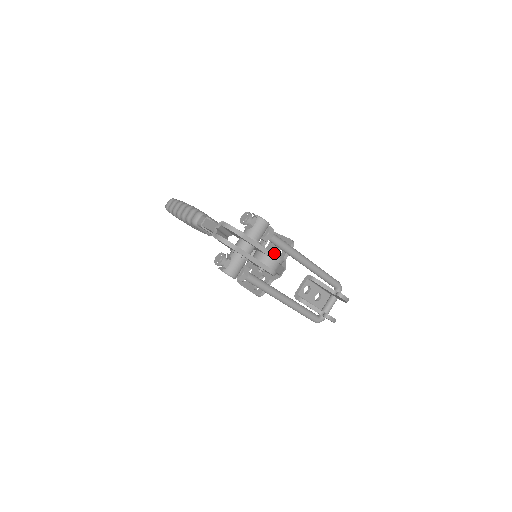
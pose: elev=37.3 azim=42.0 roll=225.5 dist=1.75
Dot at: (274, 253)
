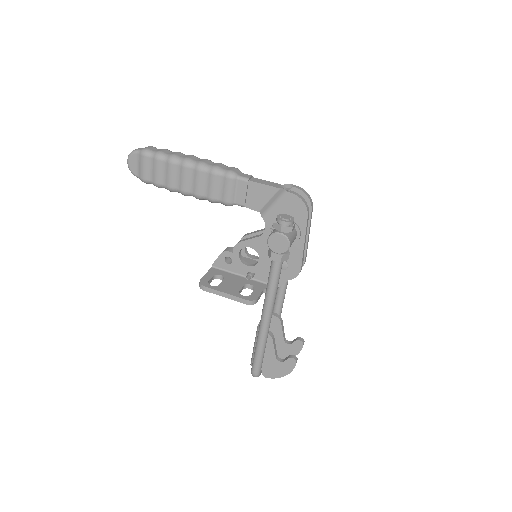
Dot at: occluded
